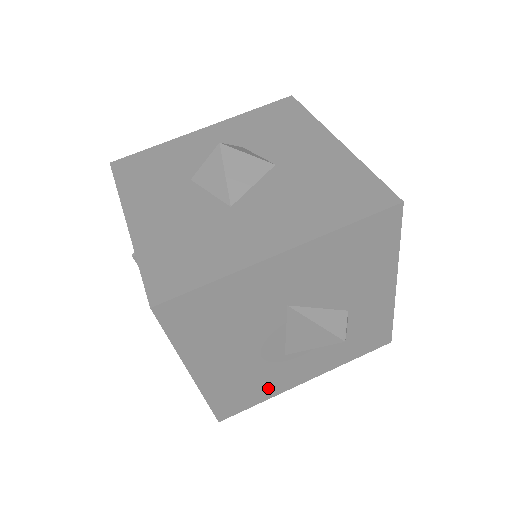
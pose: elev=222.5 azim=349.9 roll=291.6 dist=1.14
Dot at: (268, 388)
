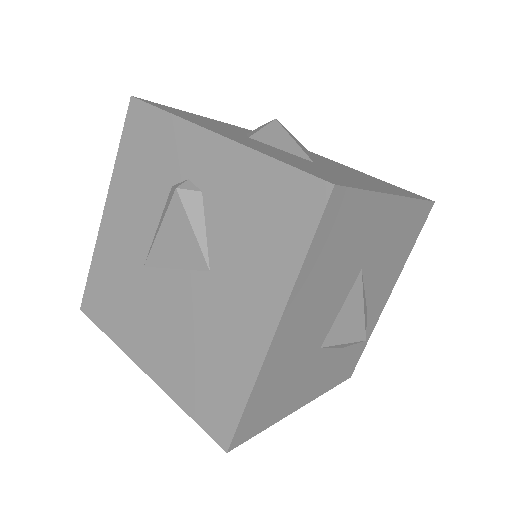
Dot at: (283, 402)
